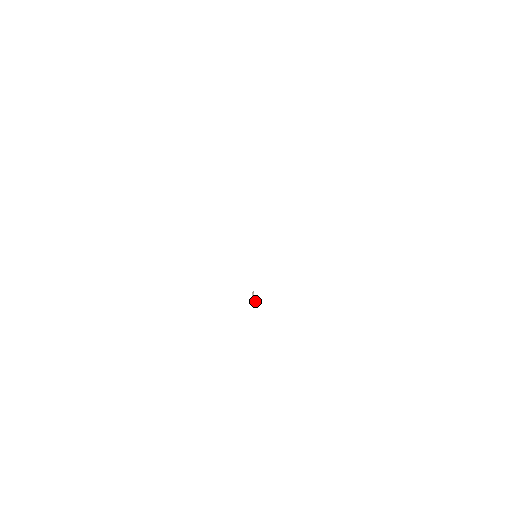
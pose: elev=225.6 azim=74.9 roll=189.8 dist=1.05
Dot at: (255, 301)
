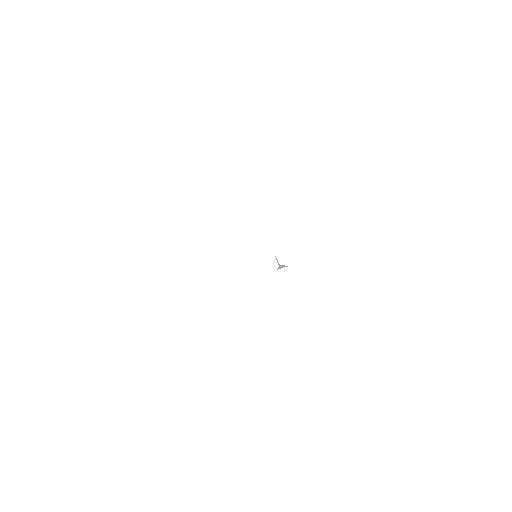
Dot at: (281, 266)
